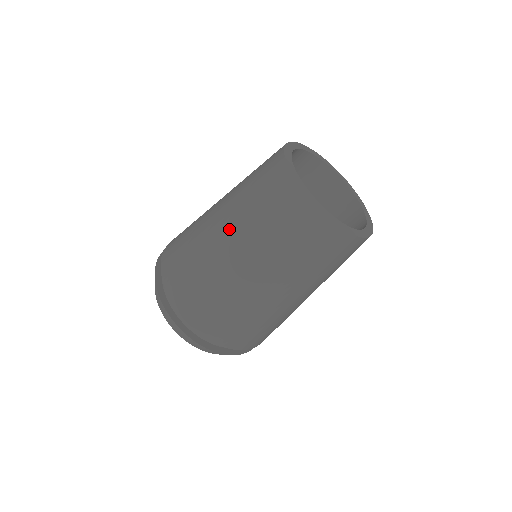
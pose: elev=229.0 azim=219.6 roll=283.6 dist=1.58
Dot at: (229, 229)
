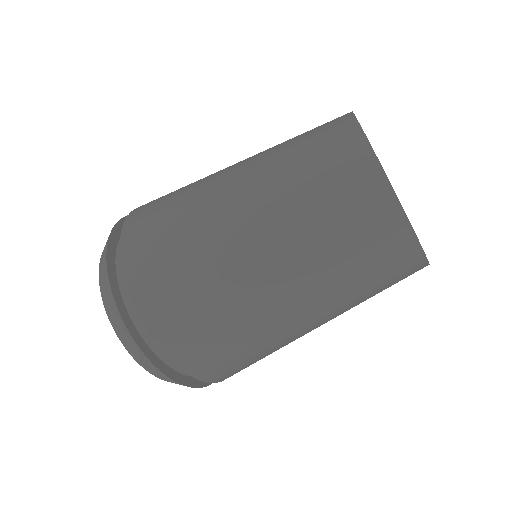
Dot at: occluded
